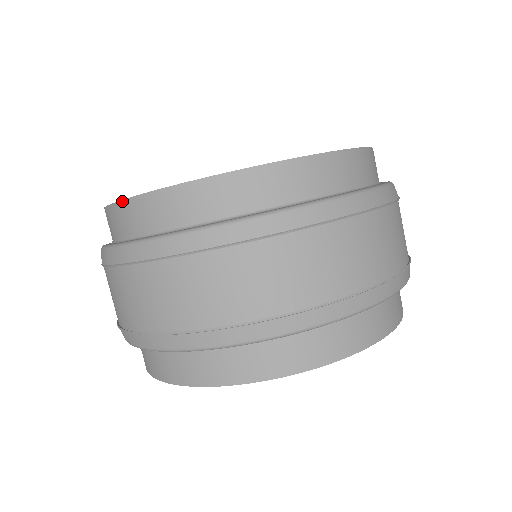
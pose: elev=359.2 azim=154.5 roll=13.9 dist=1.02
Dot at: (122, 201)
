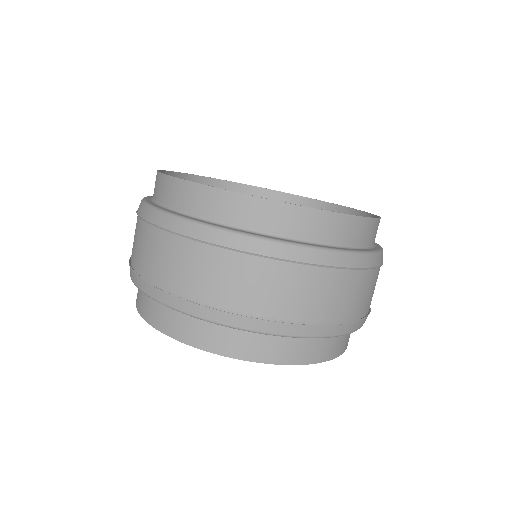
Dot at: (207, 186)
